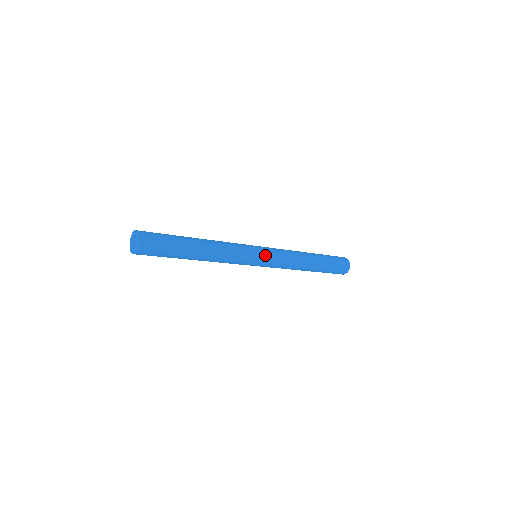
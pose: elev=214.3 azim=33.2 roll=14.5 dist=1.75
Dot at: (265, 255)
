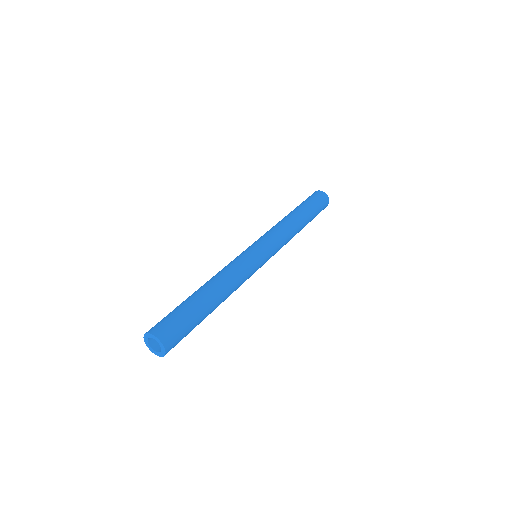
Dot at: (267, 253)
